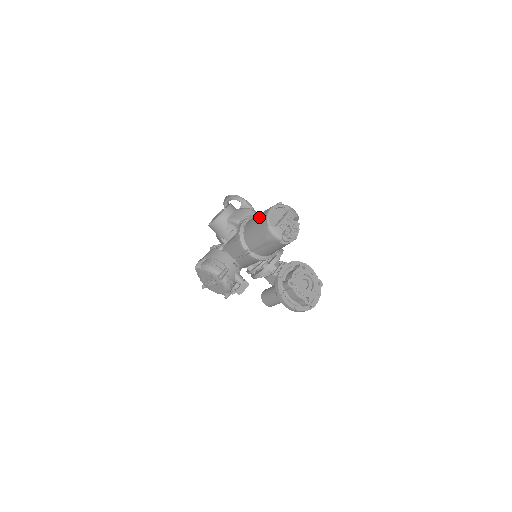
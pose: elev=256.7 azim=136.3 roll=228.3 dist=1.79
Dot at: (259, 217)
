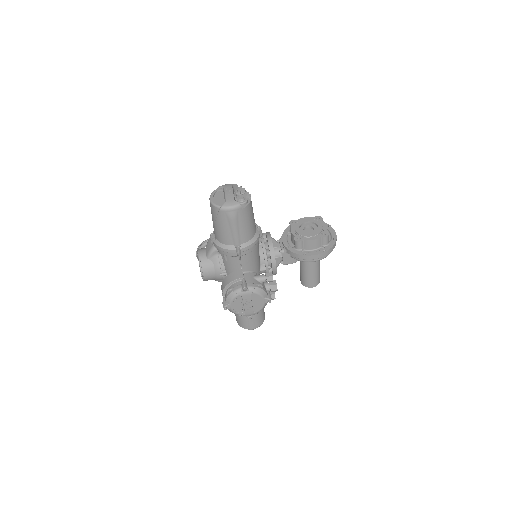
Dot at: (212, 216)
